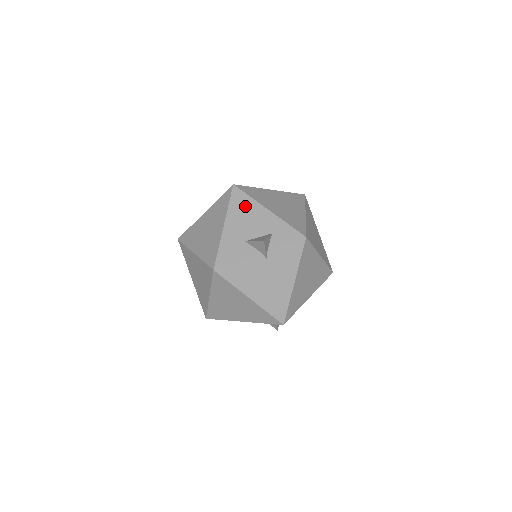
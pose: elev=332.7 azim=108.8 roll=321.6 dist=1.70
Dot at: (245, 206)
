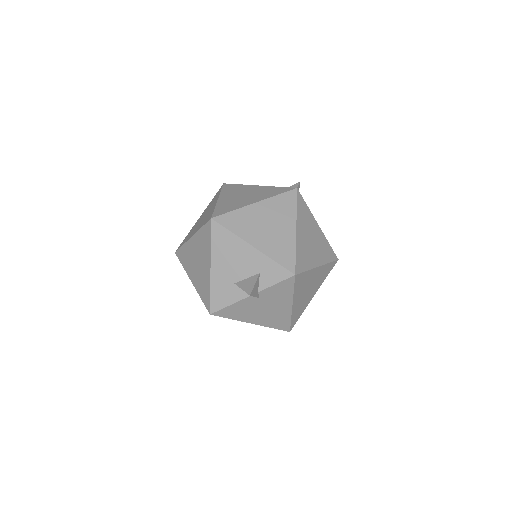
Dot at: (228, 244)
